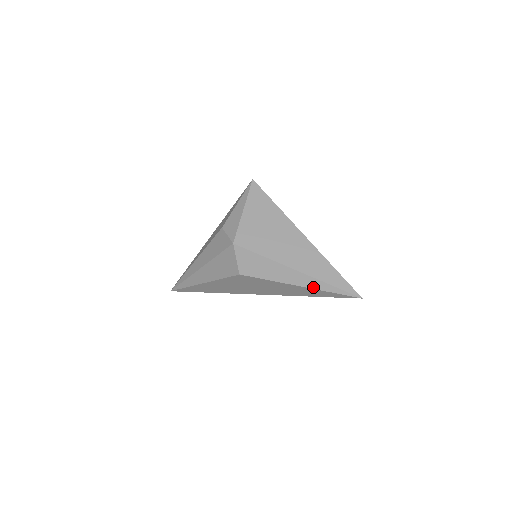
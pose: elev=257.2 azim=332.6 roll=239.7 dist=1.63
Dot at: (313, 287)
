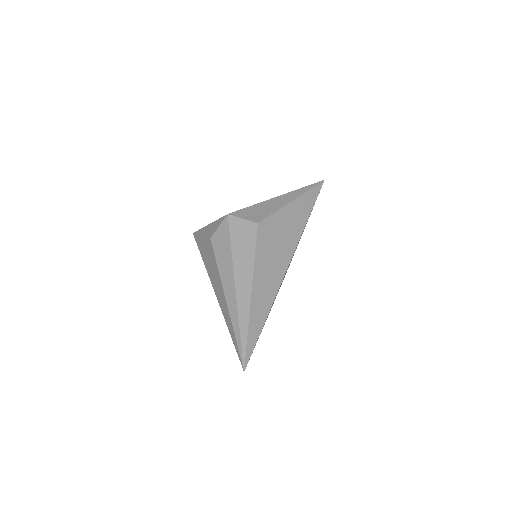
Dot at: (299, 195)
